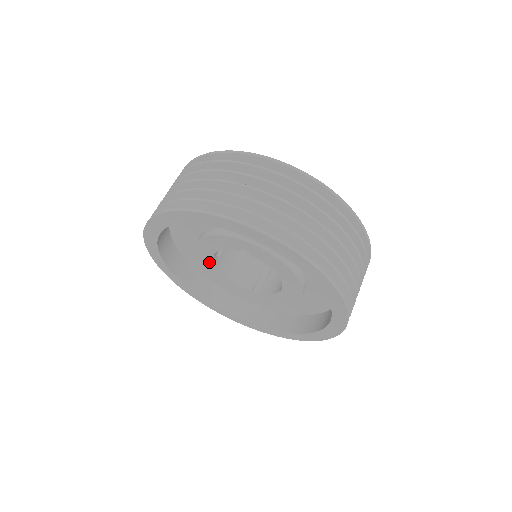
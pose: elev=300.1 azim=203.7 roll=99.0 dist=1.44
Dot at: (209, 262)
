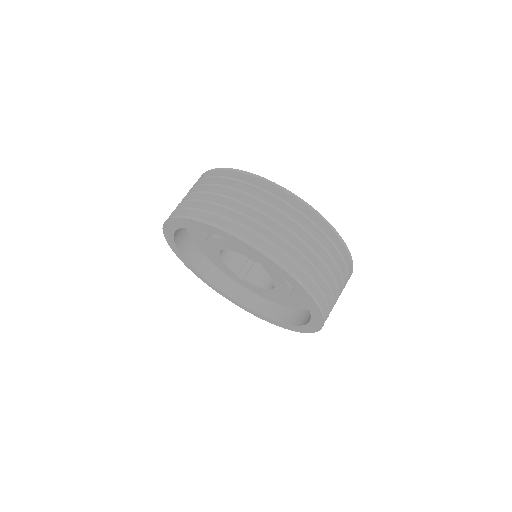
Dot at: (215, 248)
